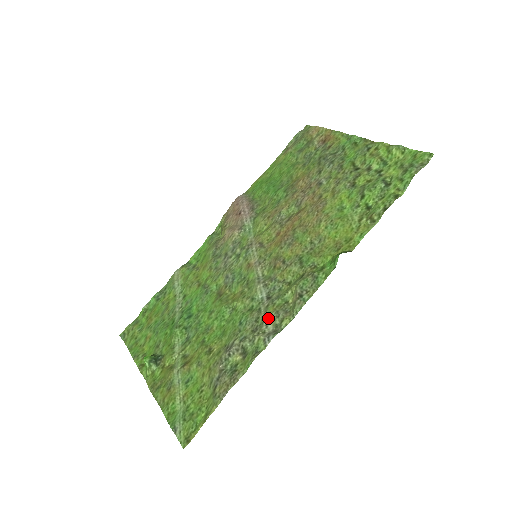
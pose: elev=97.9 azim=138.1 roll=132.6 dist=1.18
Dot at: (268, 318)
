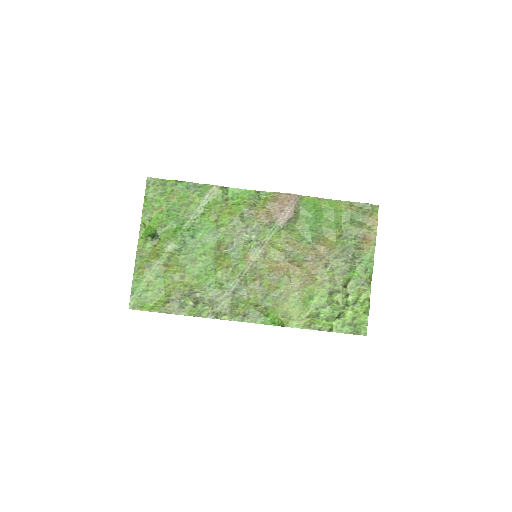
Dot at: (222, 304)
